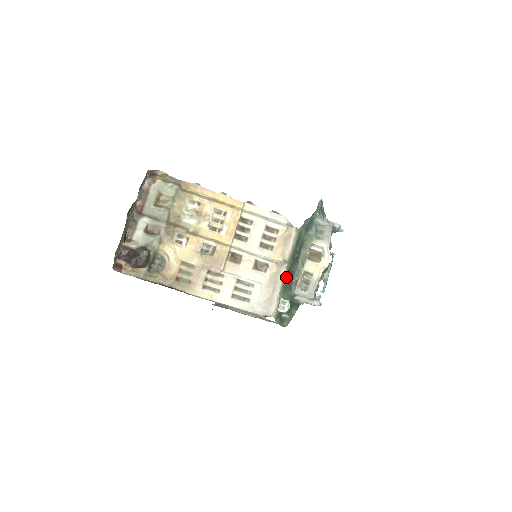
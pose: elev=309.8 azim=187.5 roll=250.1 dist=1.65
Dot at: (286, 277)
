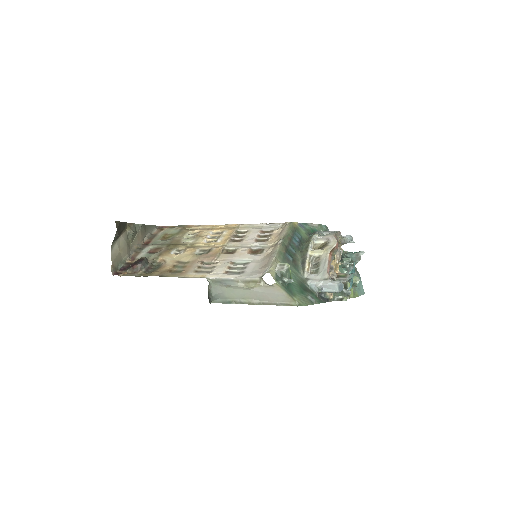
Dot at: (282, 249)
